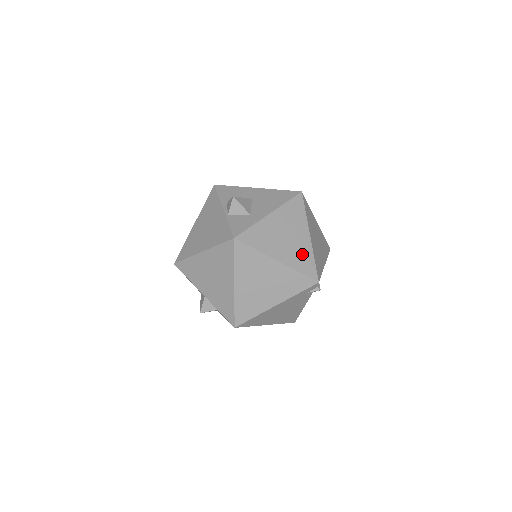
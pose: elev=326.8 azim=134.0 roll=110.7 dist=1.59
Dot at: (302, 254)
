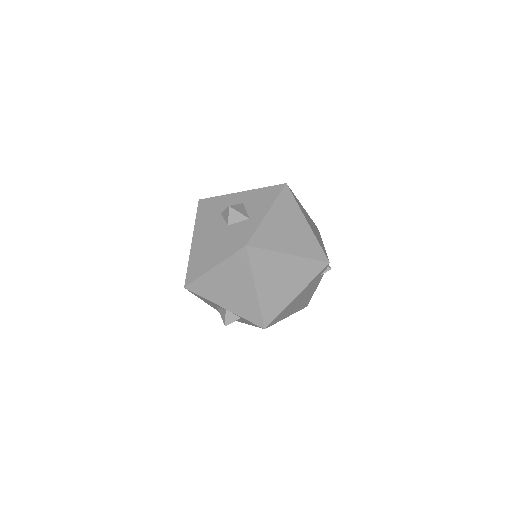
Dot at: (307, 241)
